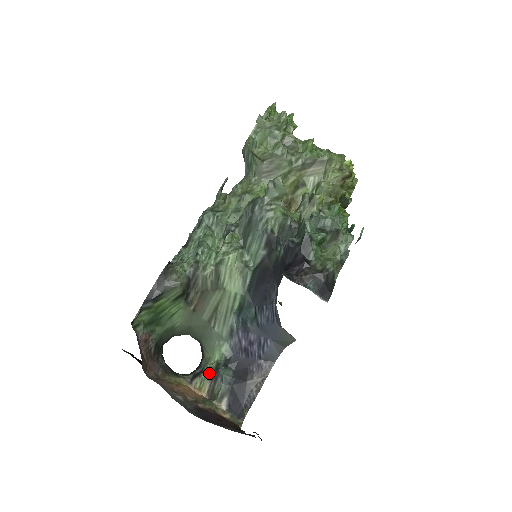
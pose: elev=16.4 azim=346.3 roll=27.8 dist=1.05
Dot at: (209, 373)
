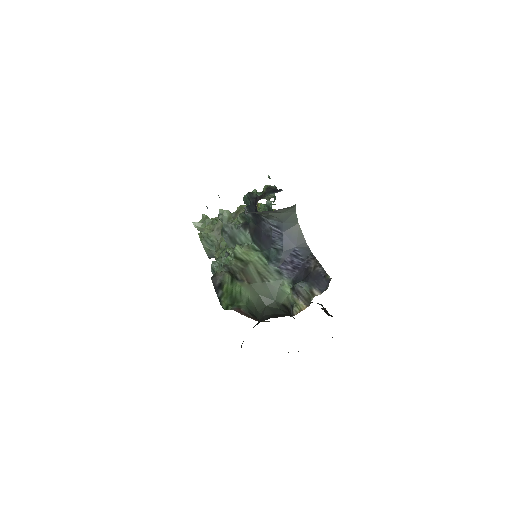
Dot at: (294, 298)
